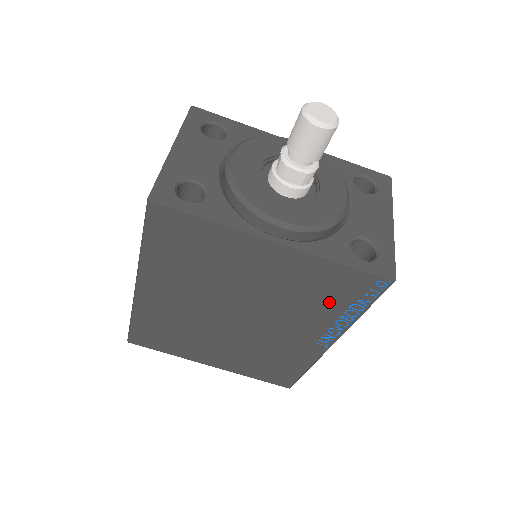
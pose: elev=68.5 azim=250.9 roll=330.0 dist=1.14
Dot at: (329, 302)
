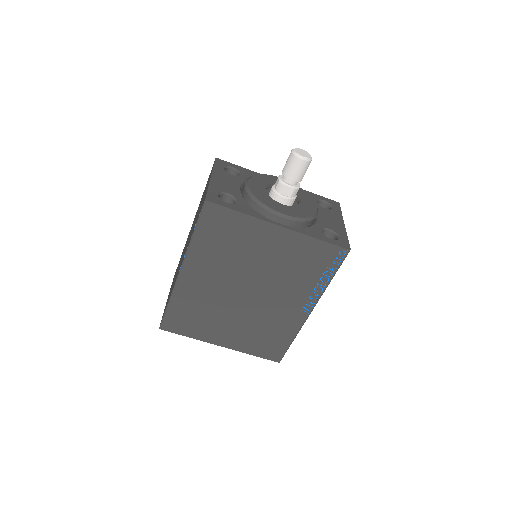
Dot at: (311, 271)
